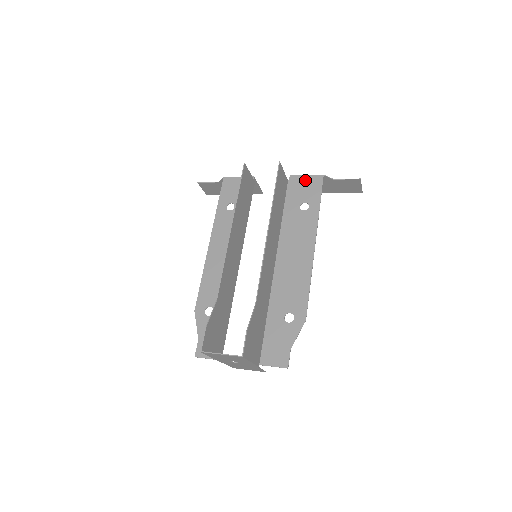
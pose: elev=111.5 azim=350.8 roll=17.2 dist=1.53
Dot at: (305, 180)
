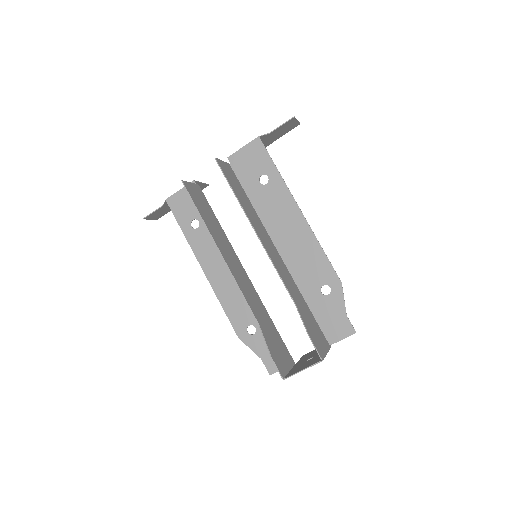
Dot at: (245, 153)
